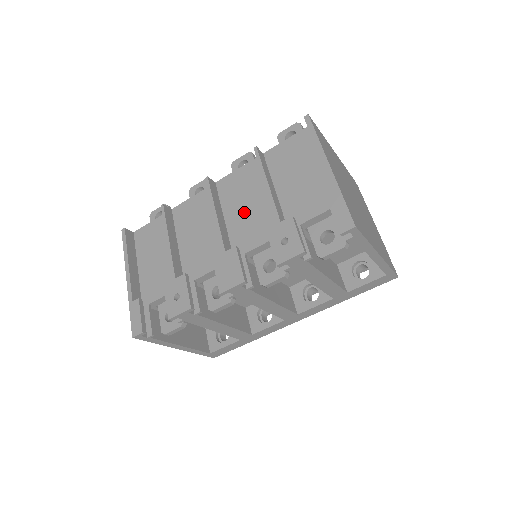
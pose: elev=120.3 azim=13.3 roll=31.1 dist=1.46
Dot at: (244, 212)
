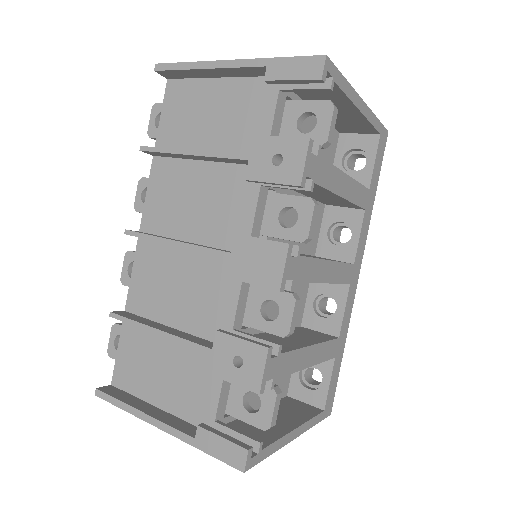
Dot at: (200, 210)
